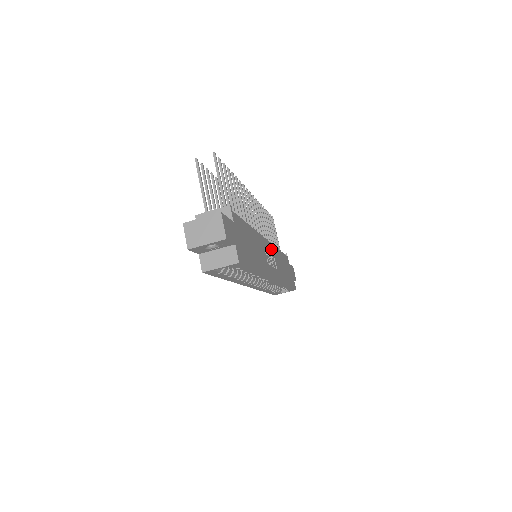
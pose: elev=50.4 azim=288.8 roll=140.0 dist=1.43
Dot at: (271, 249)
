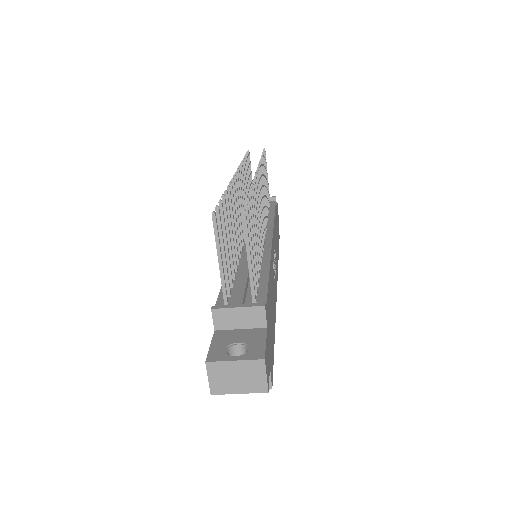
Dot at: occluded
